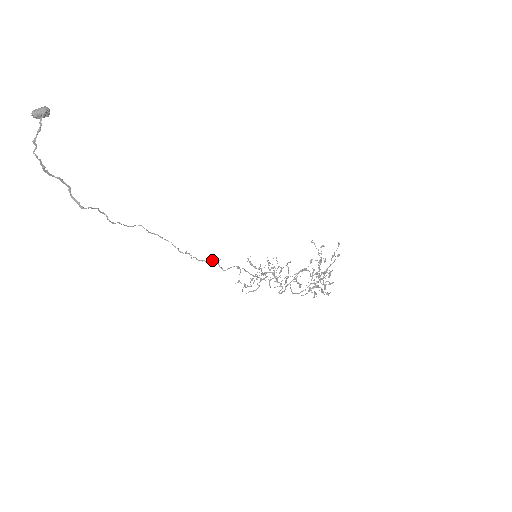
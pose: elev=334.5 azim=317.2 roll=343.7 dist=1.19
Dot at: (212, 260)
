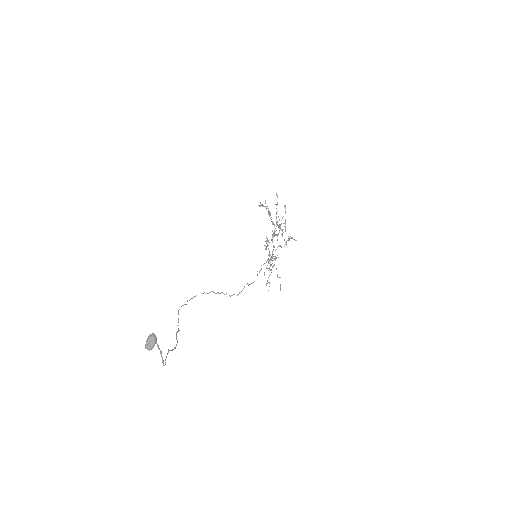
Dot at: (244, 287)
